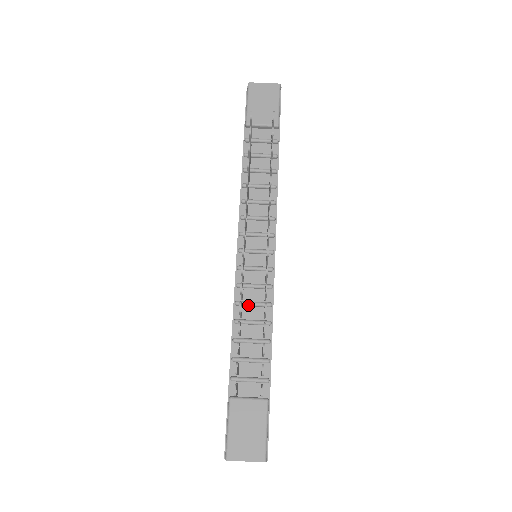
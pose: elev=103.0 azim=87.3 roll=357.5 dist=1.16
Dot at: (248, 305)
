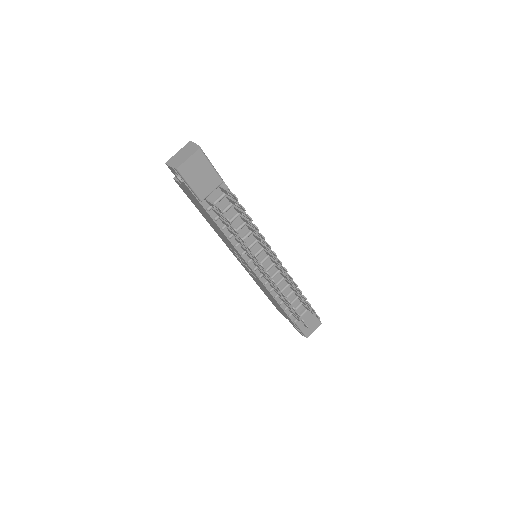
Dot at: occluded
